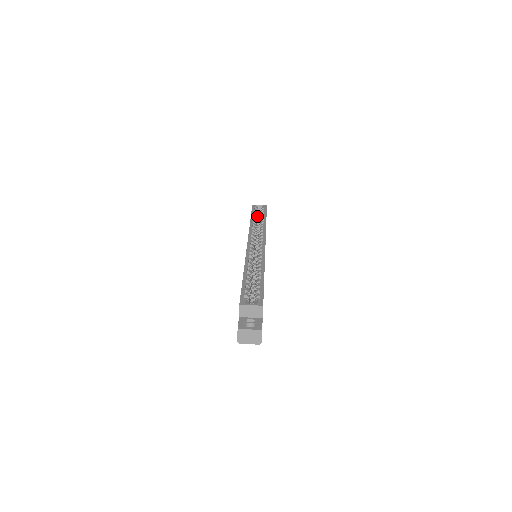
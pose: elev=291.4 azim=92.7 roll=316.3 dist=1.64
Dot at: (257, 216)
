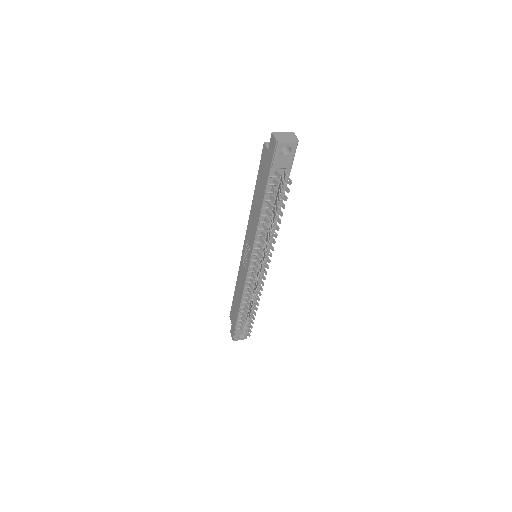
Dot at: occluded
